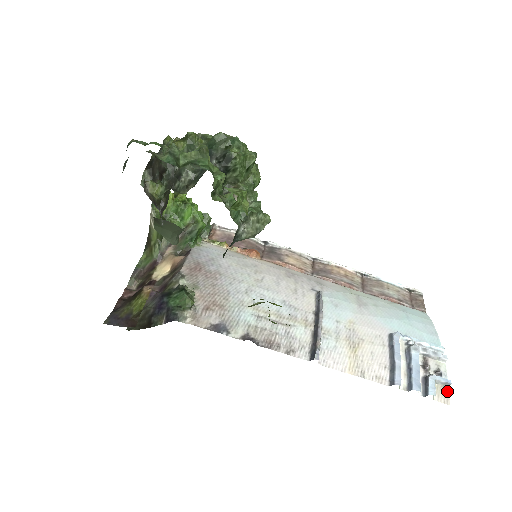
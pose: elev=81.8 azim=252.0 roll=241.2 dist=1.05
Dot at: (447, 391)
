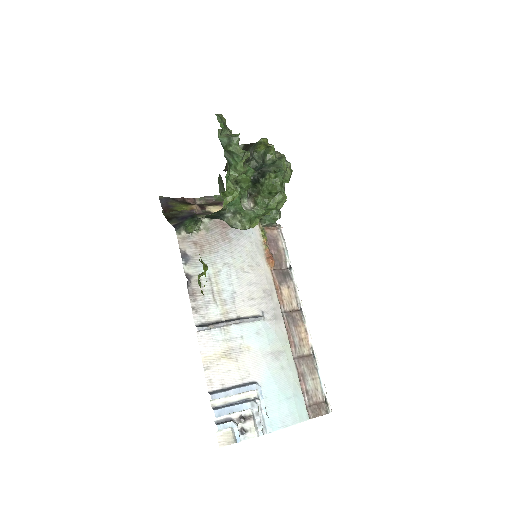
Dot at: (231, 442)
